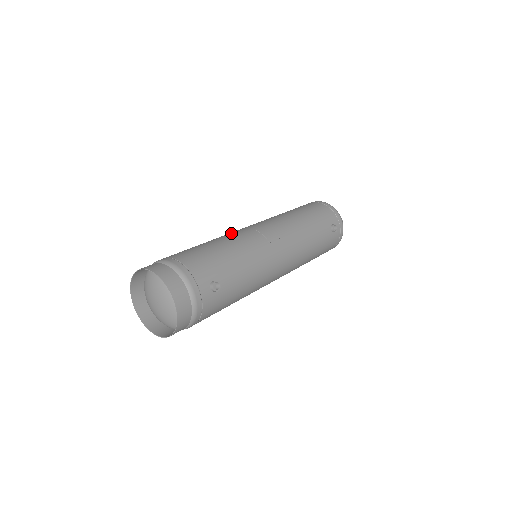
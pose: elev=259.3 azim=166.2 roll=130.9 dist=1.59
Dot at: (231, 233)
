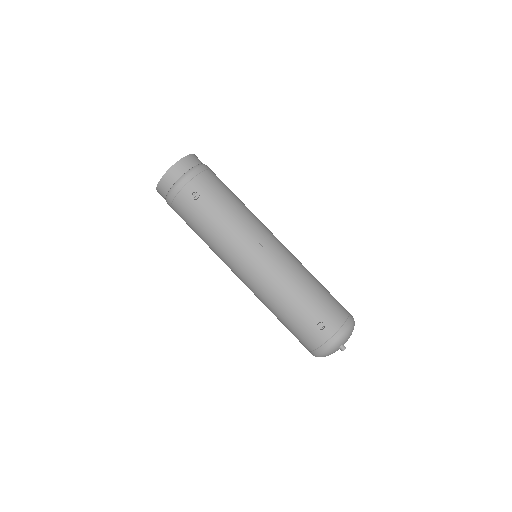
Dot at: occluded
